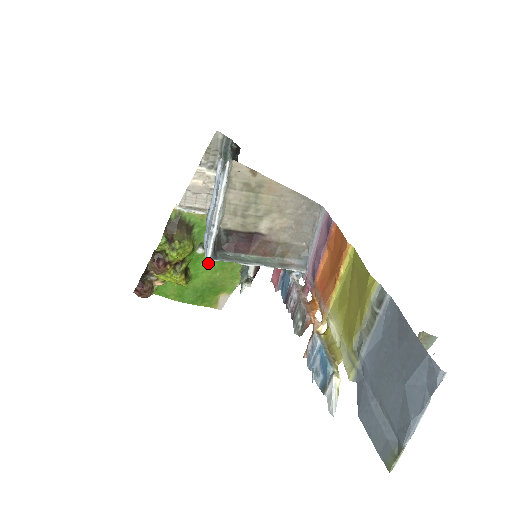
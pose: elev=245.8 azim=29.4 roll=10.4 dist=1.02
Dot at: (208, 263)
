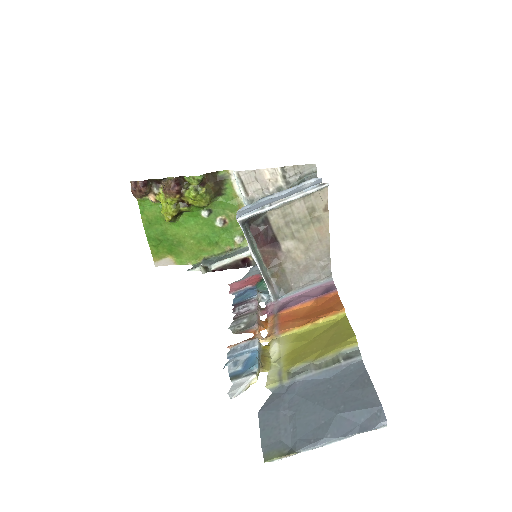
Dot at: (197, 227)
